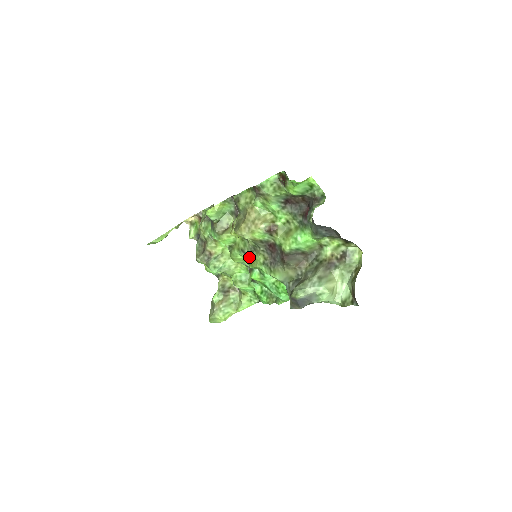
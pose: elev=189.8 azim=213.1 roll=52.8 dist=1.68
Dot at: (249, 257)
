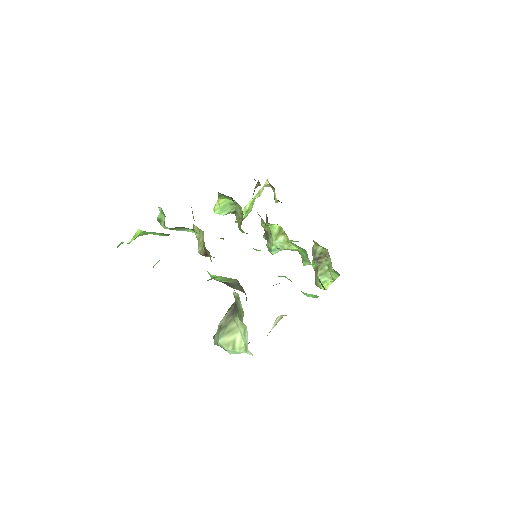
Dot at: occluded
